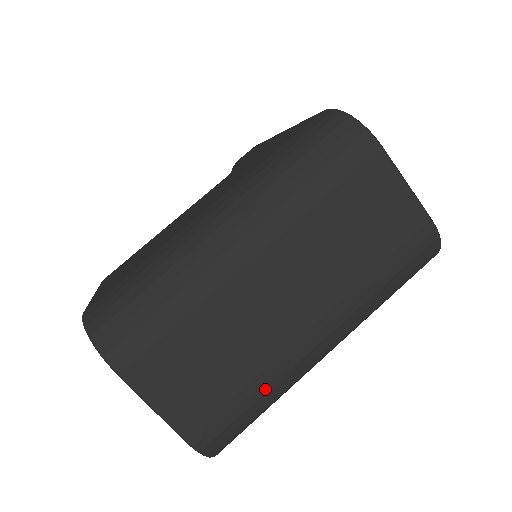
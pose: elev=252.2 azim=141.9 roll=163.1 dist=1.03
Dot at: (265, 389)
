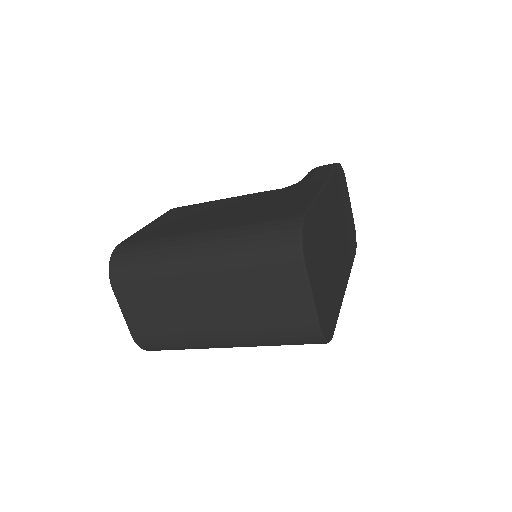
Dot at: (180, 342)
